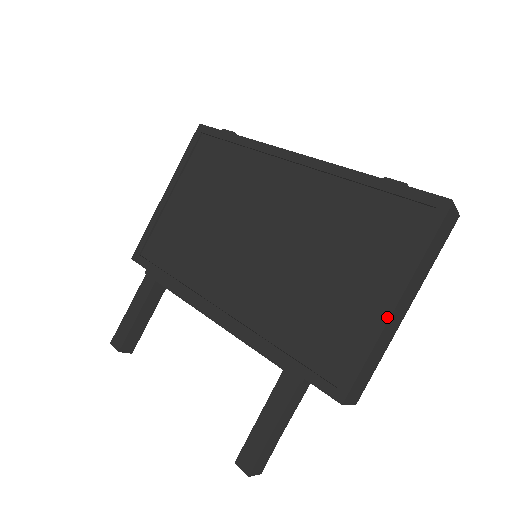
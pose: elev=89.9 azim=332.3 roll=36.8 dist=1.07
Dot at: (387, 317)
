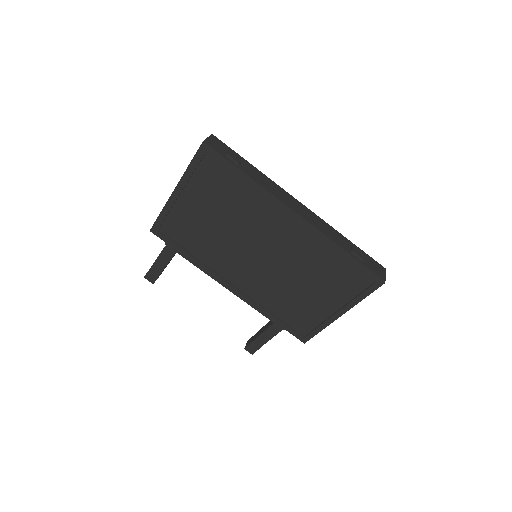
Dot at: (335, 319)
